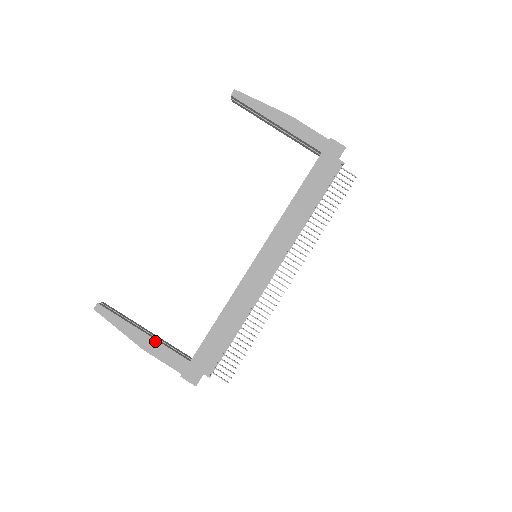
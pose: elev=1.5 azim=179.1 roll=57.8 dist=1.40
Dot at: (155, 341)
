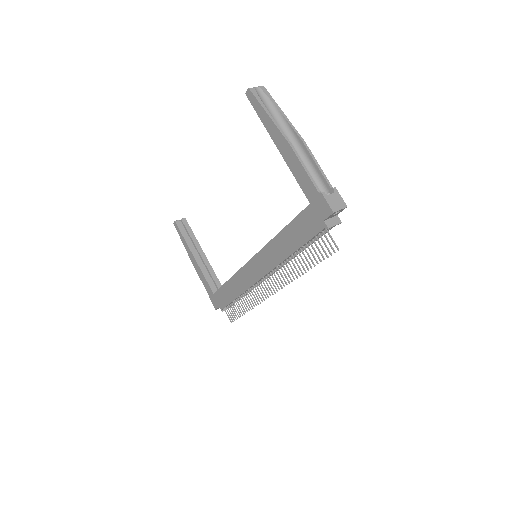
Dot at: (198, 267)
